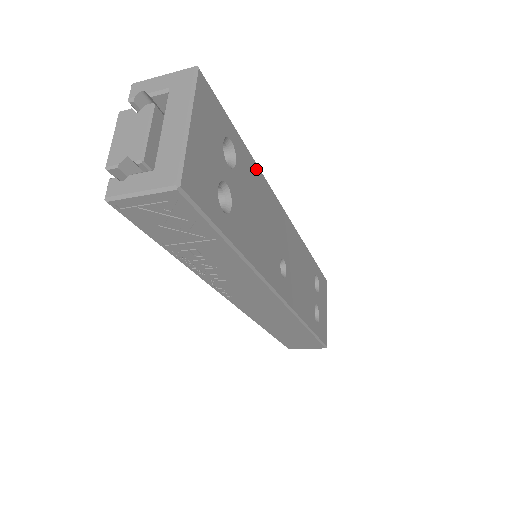
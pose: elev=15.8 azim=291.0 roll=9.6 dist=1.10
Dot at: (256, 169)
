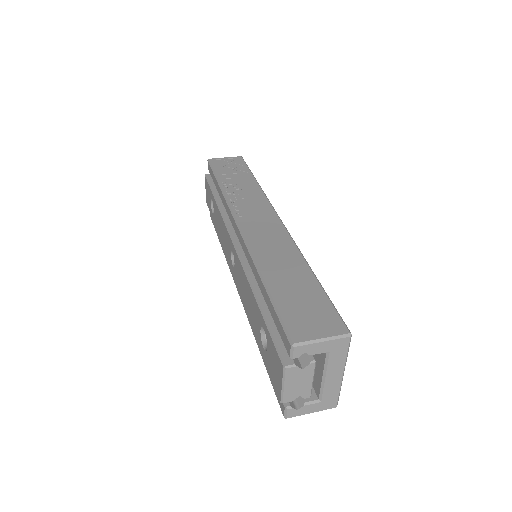
Dot at: occluded
